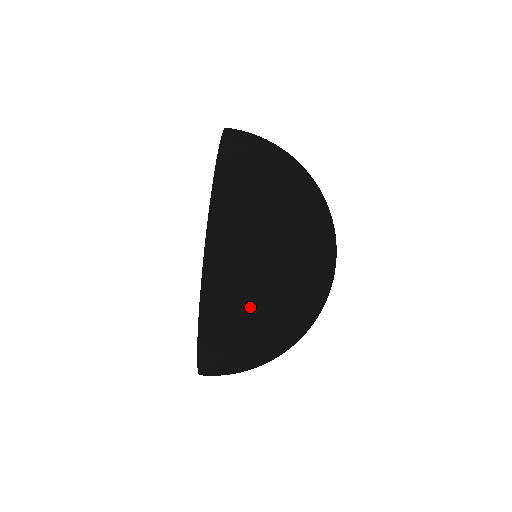
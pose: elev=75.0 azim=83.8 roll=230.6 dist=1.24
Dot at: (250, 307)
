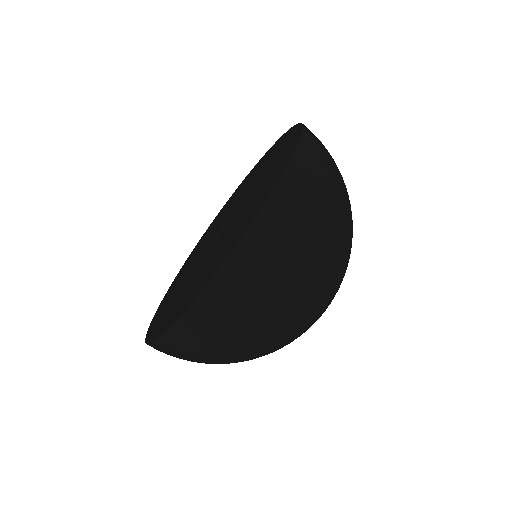
Dot at: (235, 330)
